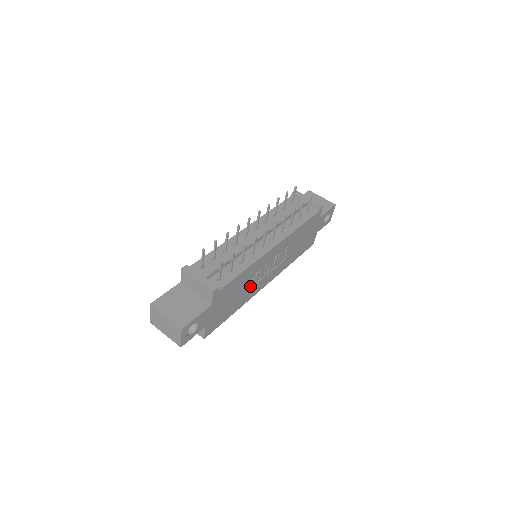
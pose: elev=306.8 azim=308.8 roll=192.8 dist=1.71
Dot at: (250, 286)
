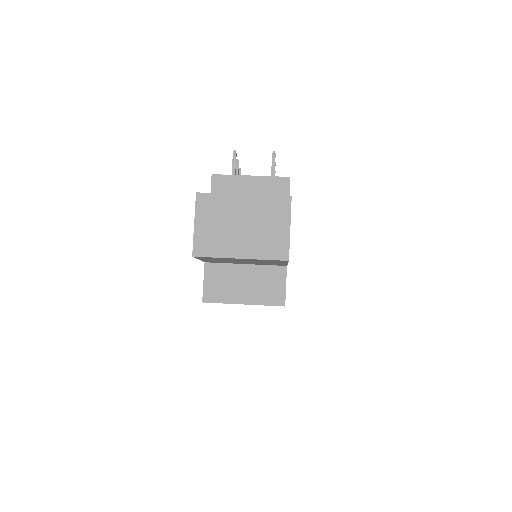
Dot at: occluded
